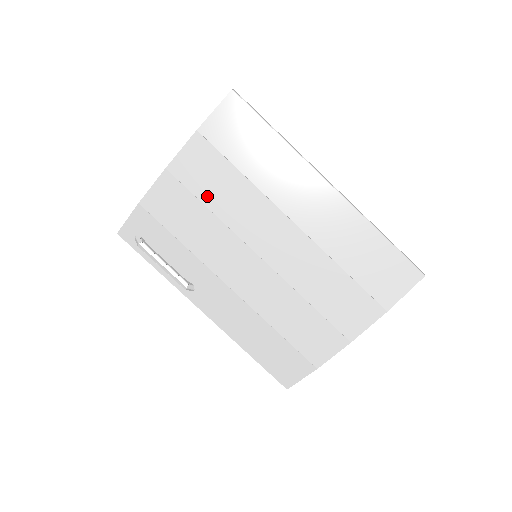
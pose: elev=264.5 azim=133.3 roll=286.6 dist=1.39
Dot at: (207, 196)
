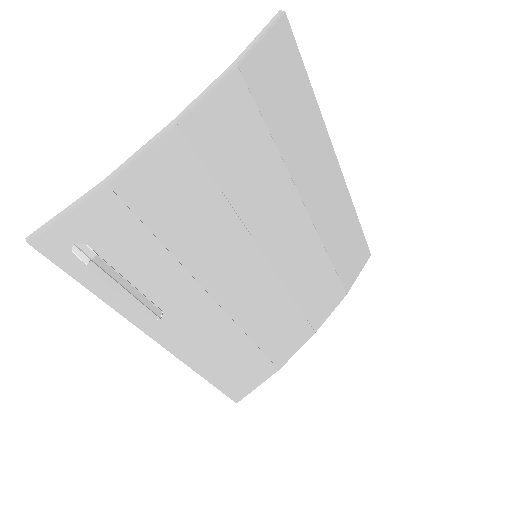
Dot at: (227, 175)
